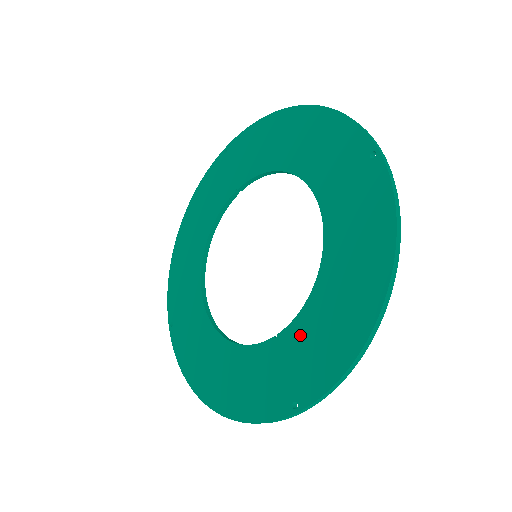
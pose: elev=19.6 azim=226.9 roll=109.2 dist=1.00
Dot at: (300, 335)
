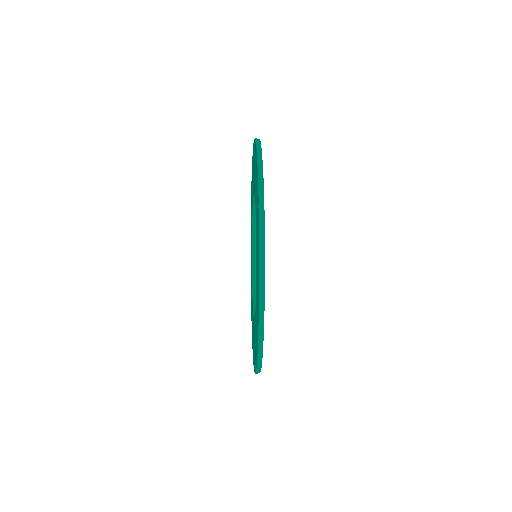
Dot at: (255, 324)
